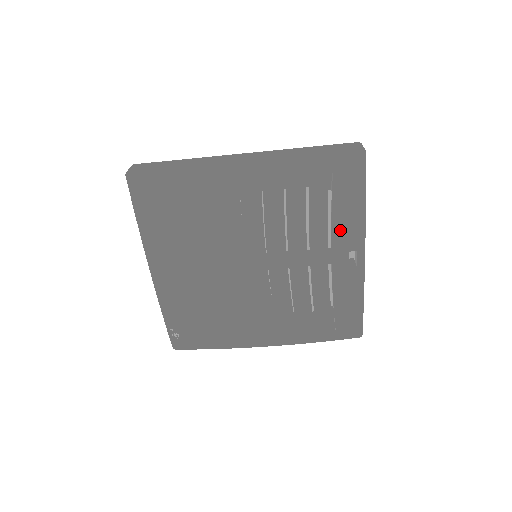
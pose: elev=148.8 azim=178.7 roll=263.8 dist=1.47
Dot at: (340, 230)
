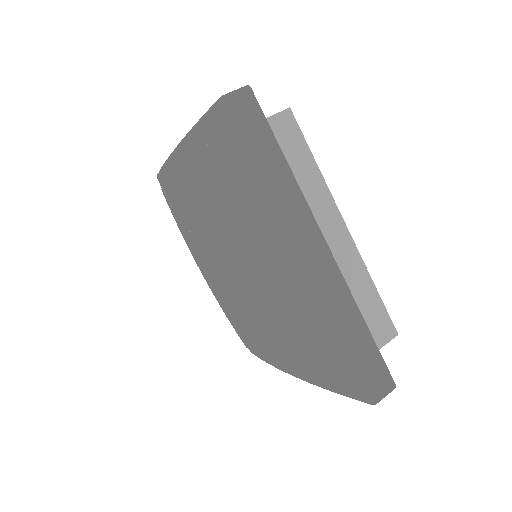
Dot at: (252, 220)
